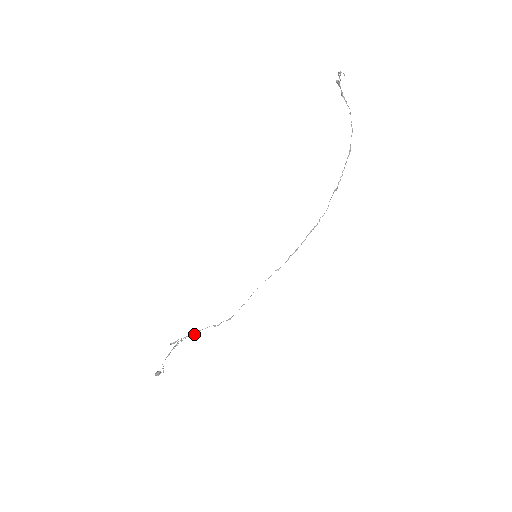
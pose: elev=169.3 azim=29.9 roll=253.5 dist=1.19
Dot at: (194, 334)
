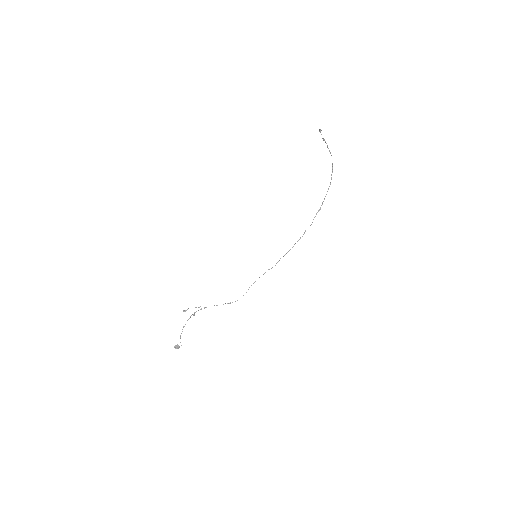
Dot at: occluded
